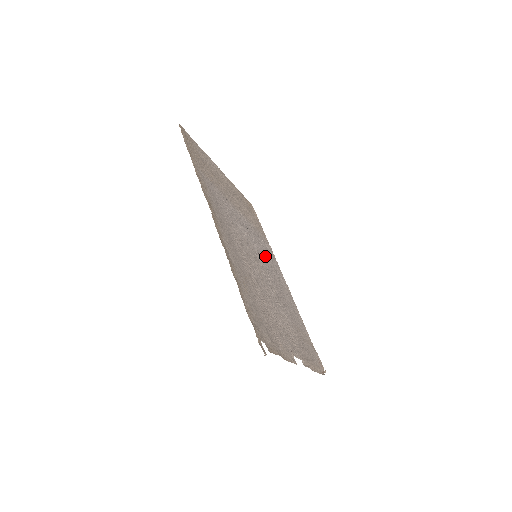
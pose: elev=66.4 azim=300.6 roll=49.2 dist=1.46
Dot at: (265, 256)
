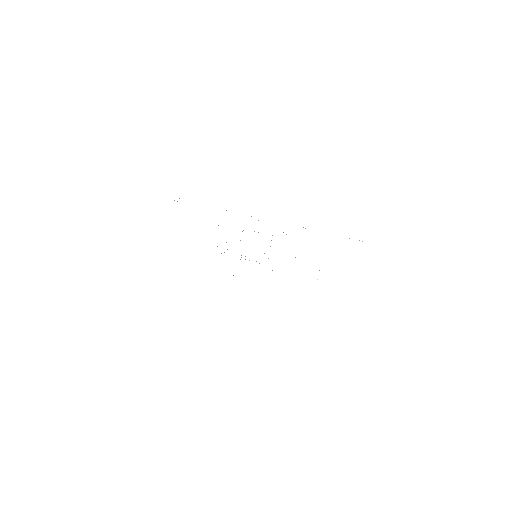
Dot at: occluded
